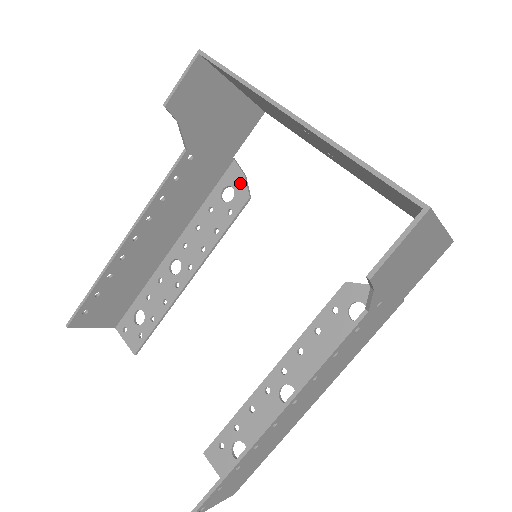
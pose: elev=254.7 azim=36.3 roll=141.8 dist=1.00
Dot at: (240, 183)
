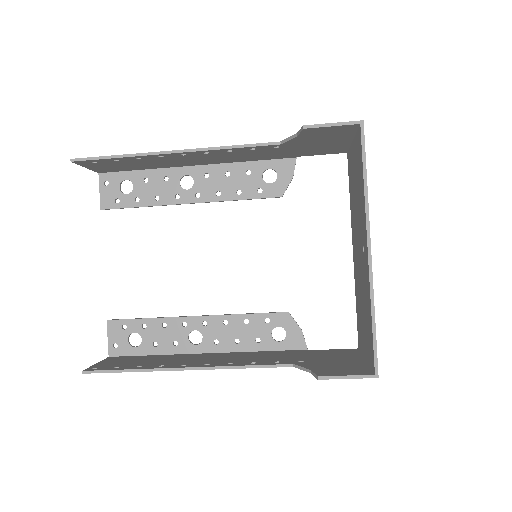
Dot at: (285, 179)
